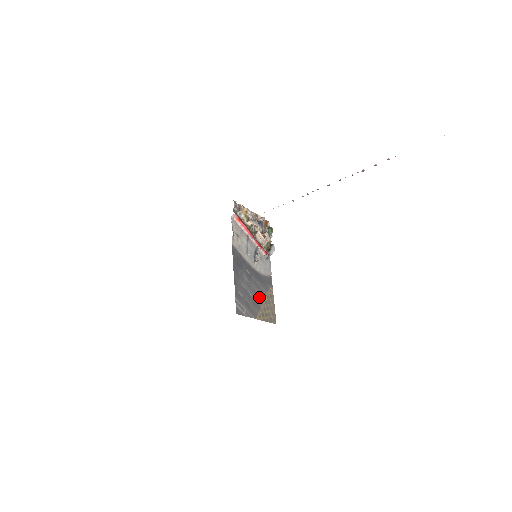
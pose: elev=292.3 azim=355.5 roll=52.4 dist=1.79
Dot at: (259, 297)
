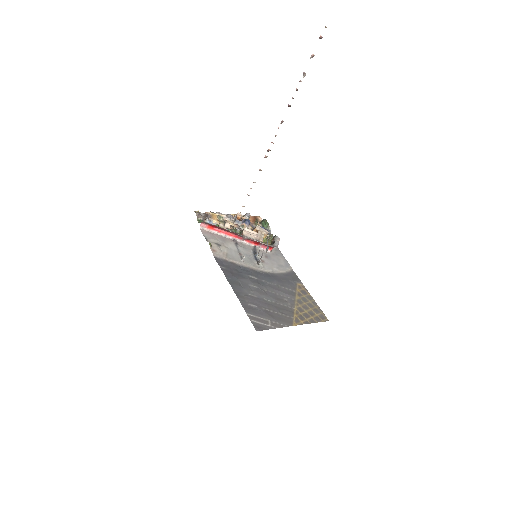
Dot at: (285, 299)
